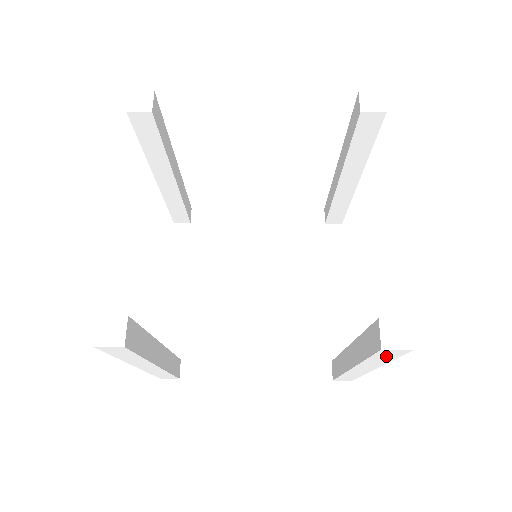
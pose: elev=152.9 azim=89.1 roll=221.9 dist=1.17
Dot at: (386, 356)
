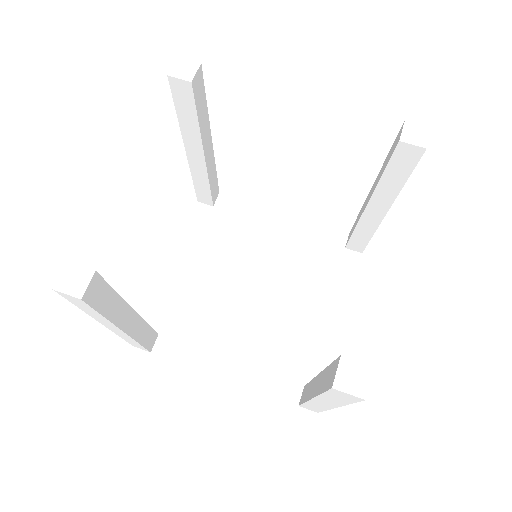
Dot at: (340, 397)
